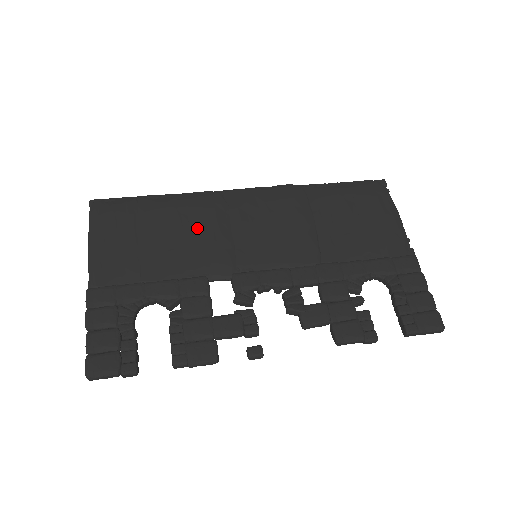
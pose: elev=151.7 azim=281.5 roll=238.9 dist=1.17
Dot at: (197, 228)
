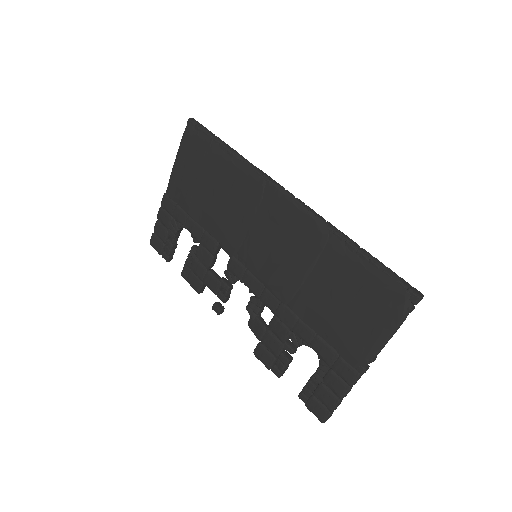
Dot at: (231, 202)
